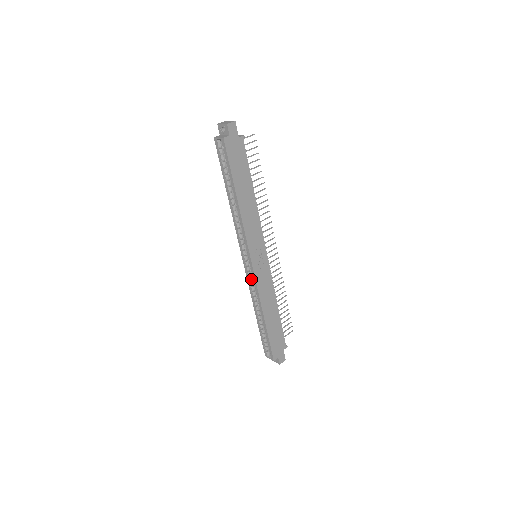
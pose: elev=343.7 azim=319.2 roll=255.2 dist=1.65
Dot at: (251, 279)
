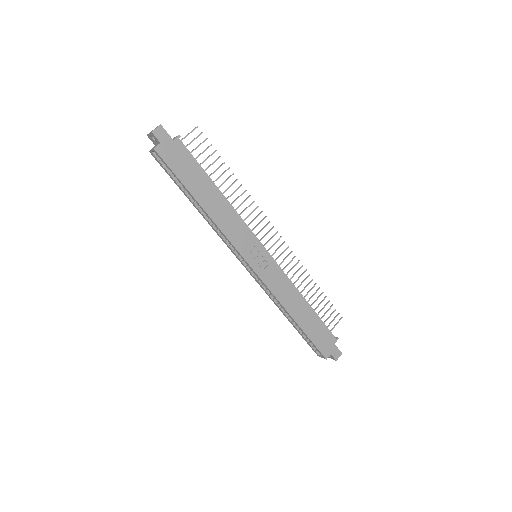
Dot at: occluded
